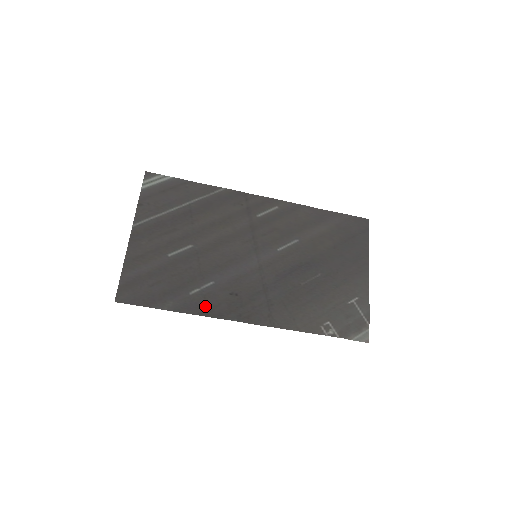
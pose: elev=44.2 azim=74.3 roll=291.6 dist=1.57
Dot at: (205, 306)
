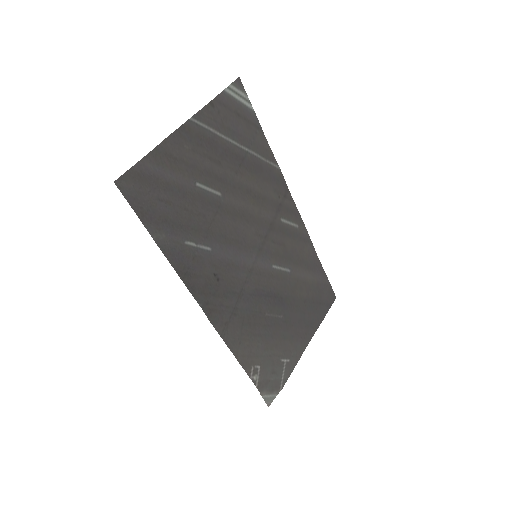
Dot at: (188, 267)
